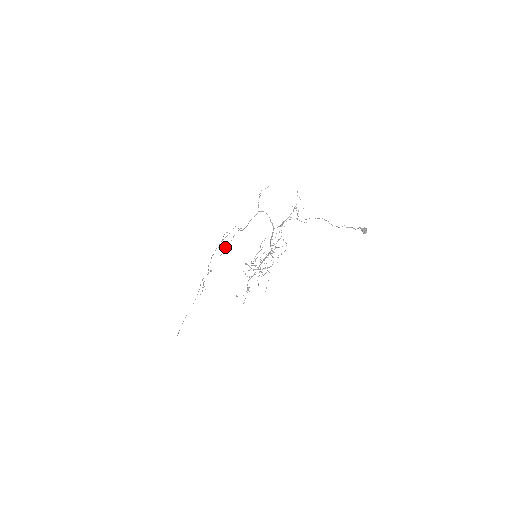
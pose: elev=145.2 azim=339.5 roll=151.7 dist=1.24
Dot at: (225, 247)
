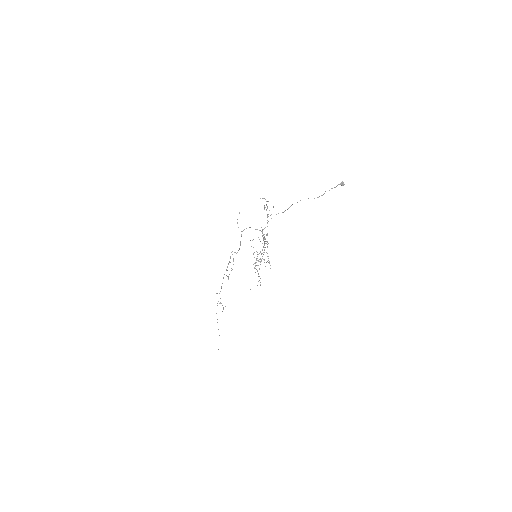
Dot at: occluded
